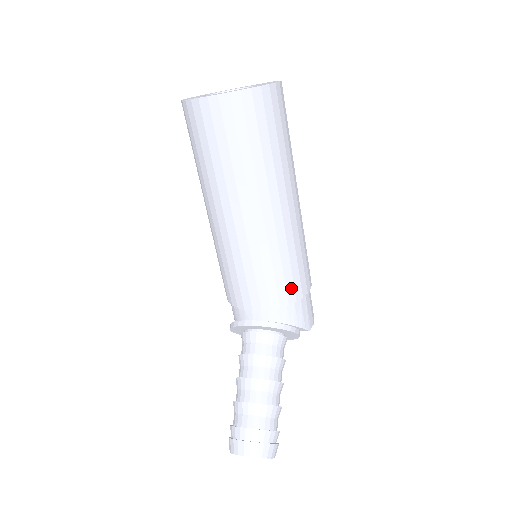
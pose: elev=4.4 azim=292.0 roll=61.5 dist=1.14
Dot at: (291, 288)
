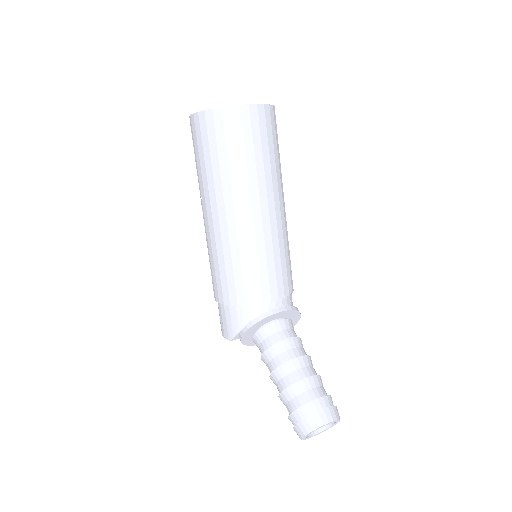
Dot at: (291, 277)
